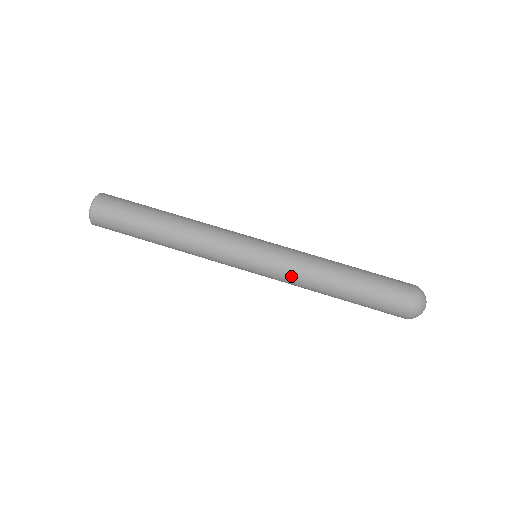
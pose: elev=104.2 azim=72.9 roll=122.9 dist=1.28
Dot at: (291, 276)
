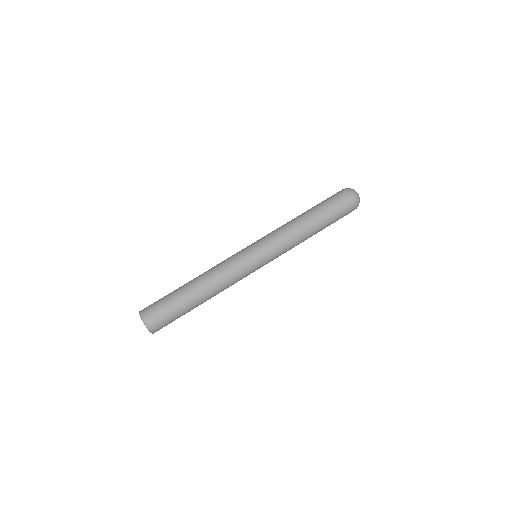
Dot at: (286, 249)
